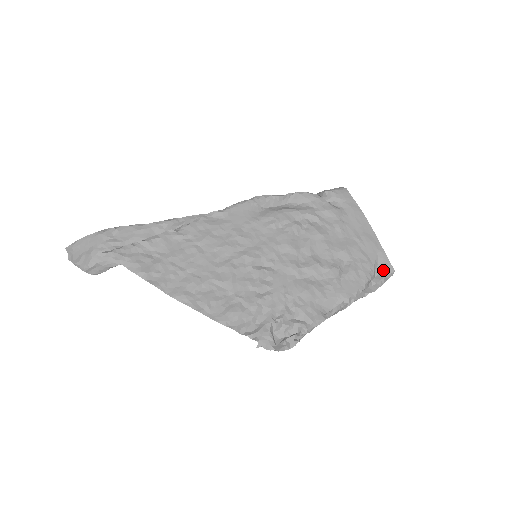
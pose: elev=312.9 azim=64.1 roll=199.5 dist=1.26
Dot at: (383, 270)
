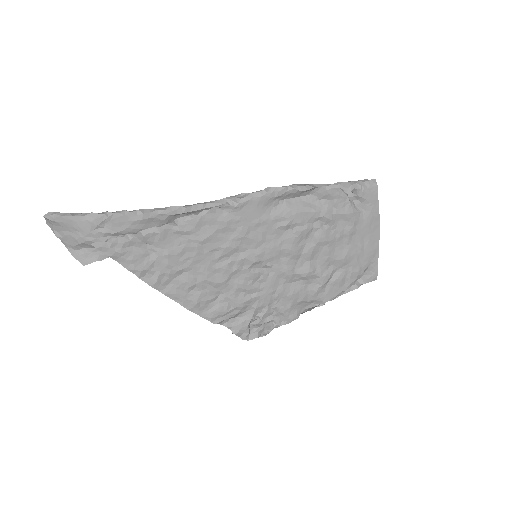
Dot at: (368, 277)
